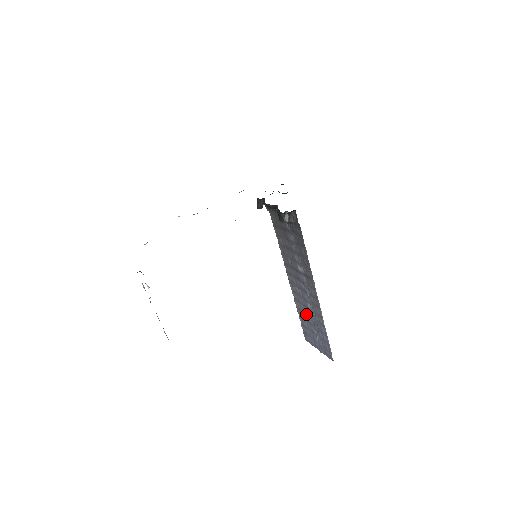
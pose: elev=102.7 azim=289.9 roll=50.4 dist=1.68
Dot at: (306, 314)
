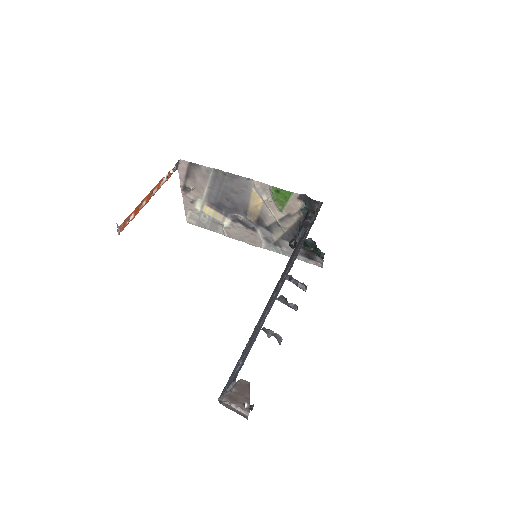
Dot at: occluded
